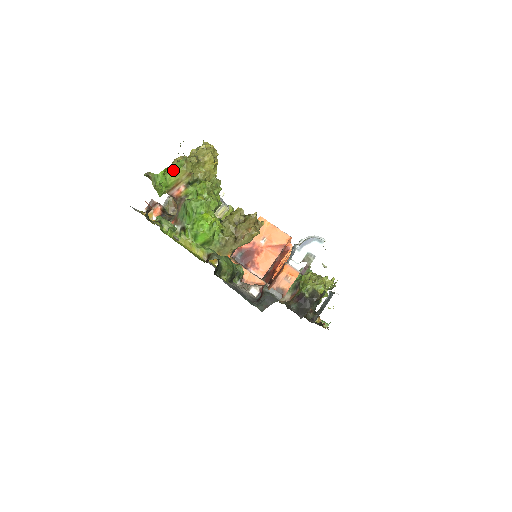
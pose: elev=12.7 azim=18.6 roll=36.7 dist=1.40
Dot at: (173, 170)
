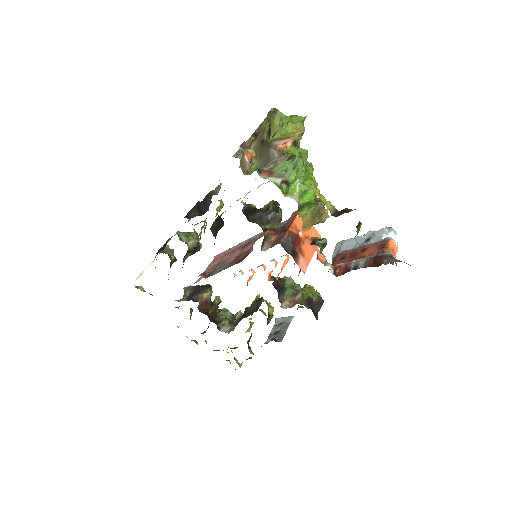
Dot at: (294, 121)
